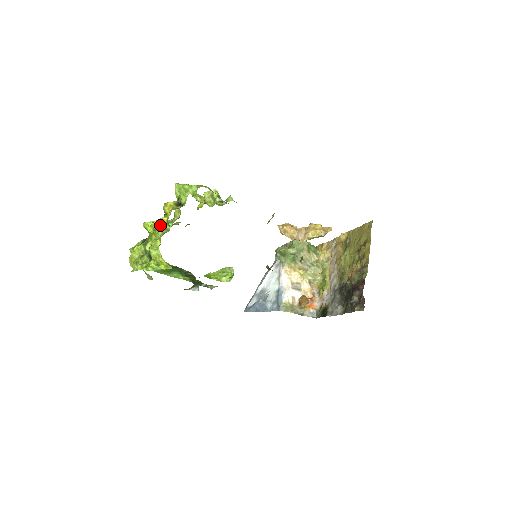
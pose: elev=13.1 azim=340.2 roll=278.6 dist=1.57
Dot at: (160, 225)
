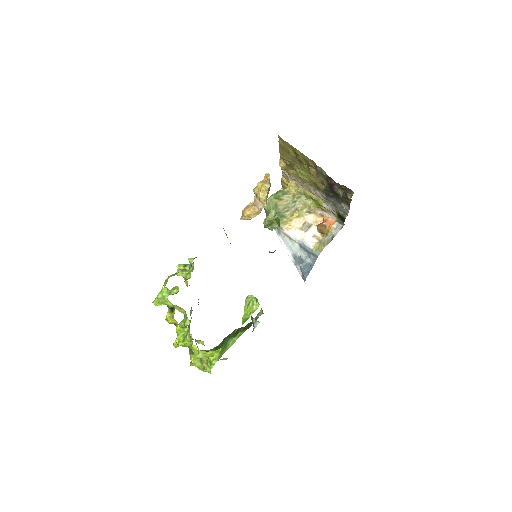
Dot at: (182, 334)
